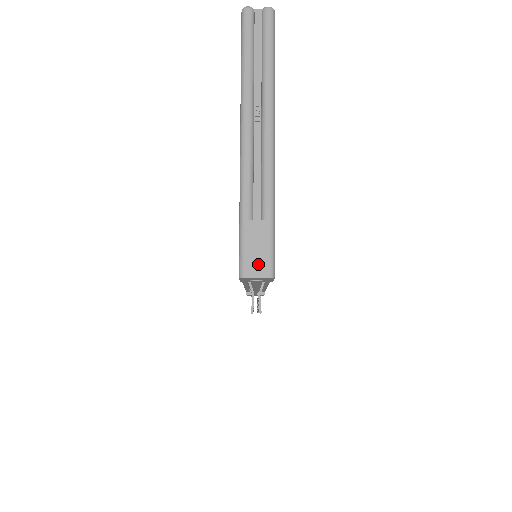
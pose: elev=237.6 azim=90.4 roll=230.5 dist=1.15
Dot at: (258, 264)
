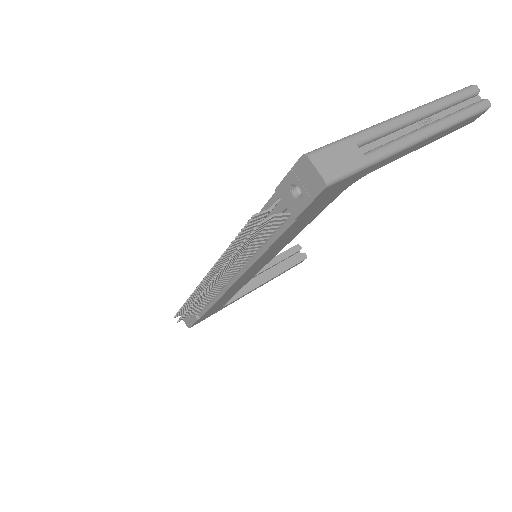
Dot at: (328, 165)
